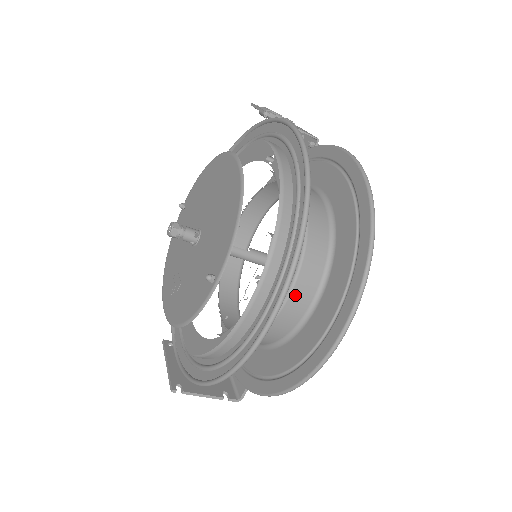
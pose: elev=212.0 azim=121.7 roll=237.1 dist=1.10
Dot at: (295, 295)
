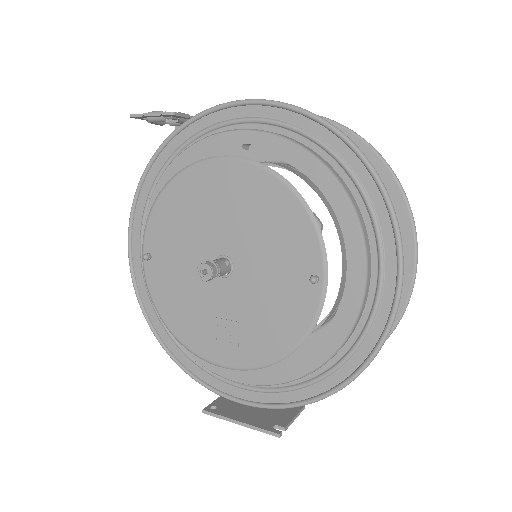
Dot at: occluded
